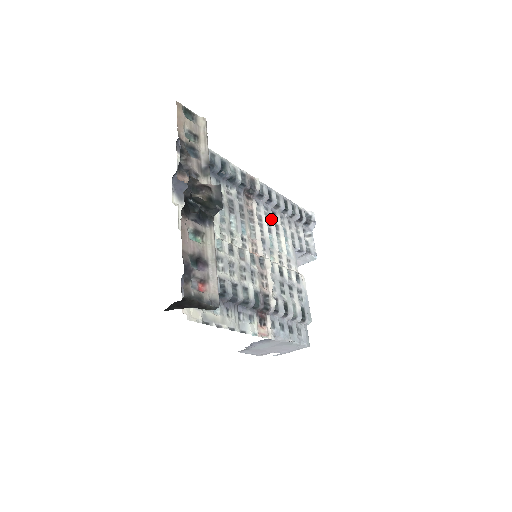
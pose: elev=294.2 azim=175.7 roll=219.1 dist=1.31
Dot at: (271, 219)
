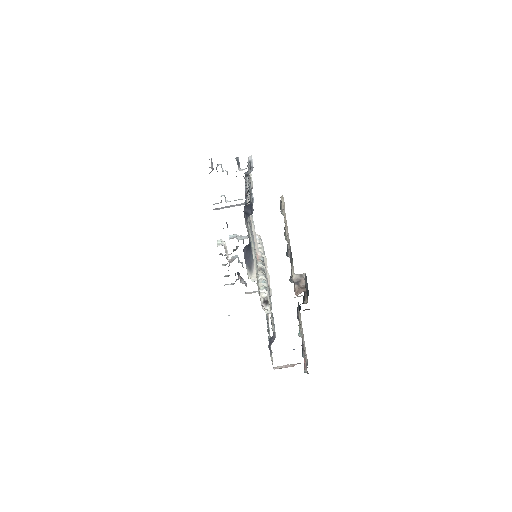
Dot at: occluded
